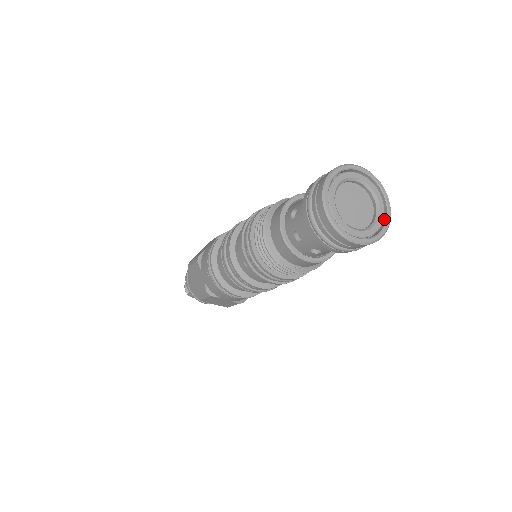
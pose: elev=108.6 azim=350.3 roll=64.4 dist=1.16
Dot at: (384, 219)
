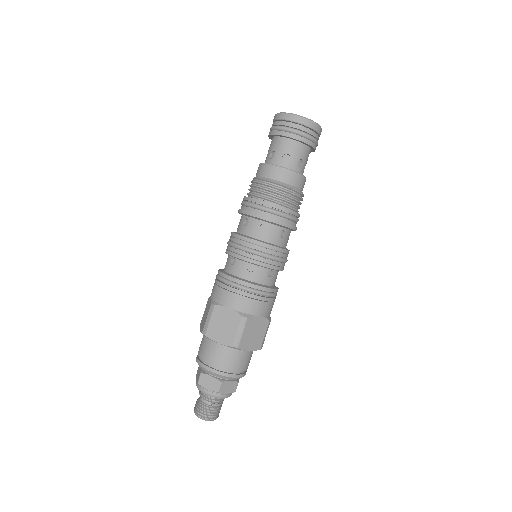
Dot at: occluded
